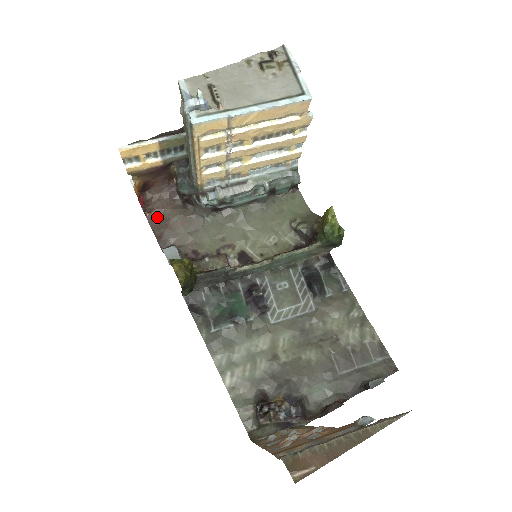
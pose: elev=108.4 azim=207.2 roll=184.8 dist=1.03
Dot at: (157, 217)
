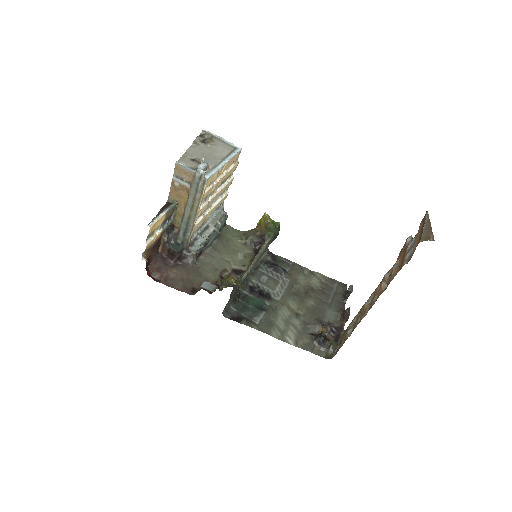
Dot at: (168, 279)
